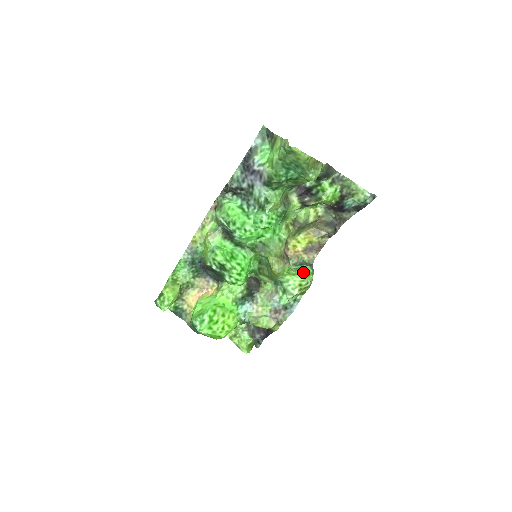
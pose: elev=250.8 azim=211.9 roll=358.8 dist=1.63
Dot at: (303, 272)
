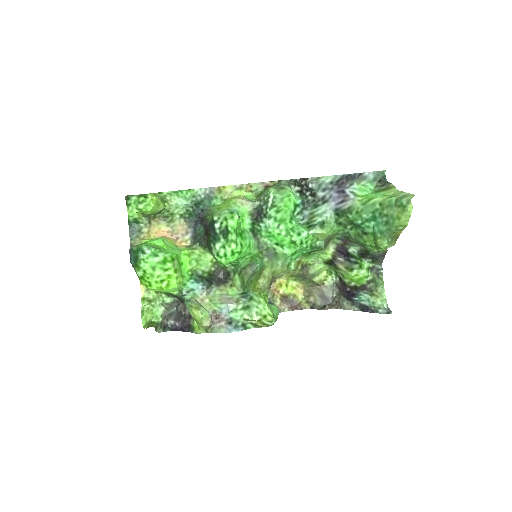
Dot at: (274, 310)
